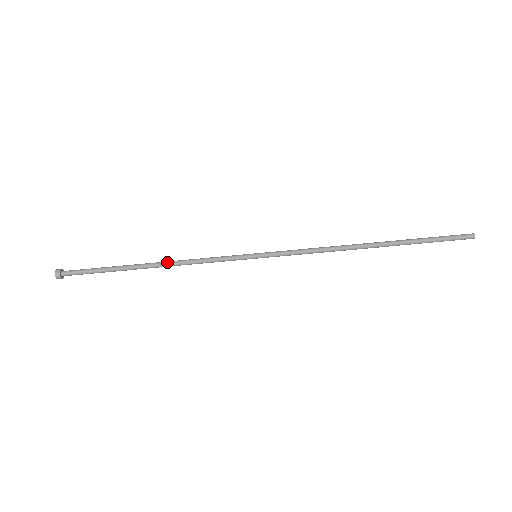
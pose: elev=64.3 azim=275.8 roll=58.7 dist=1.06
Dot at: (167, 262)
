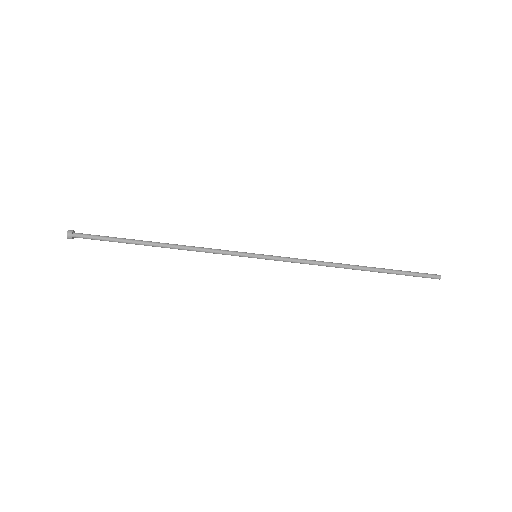
Dot at: (175, 244)
